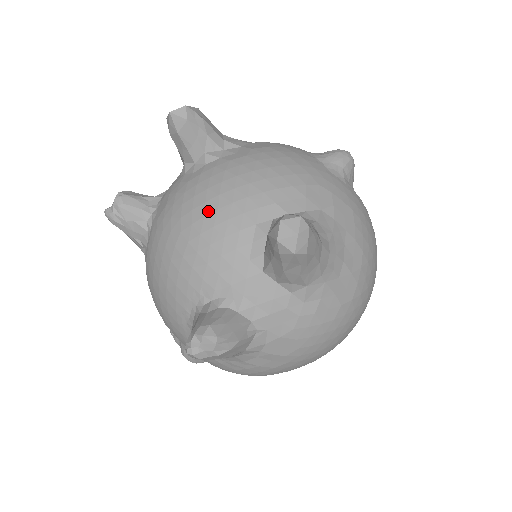
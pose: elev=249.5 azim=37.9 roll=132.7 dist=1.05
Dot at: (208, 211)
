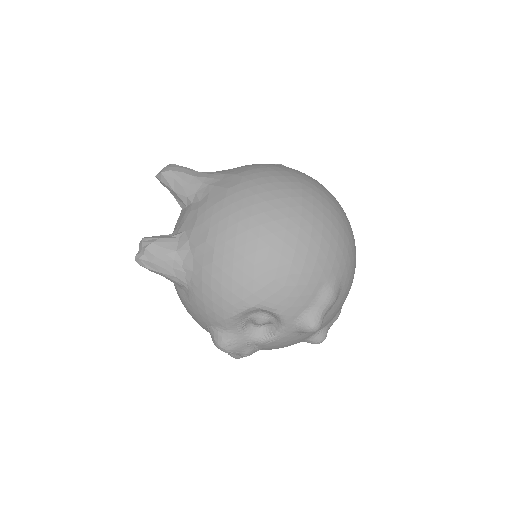
Dot at: occluded
